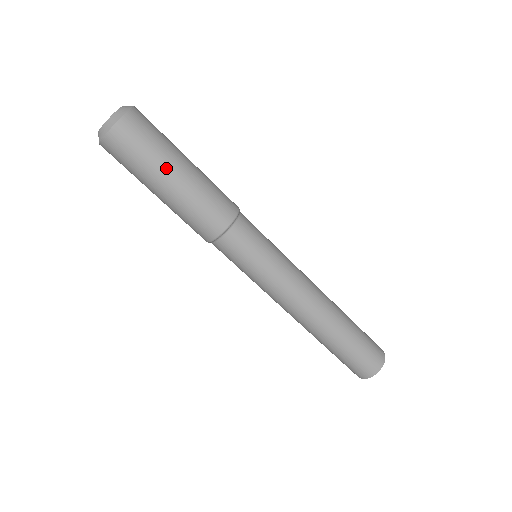
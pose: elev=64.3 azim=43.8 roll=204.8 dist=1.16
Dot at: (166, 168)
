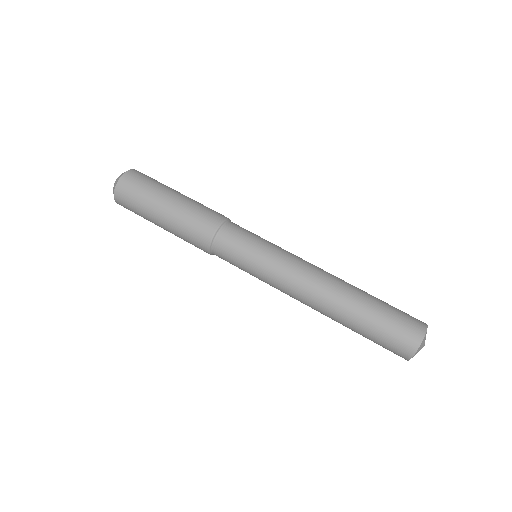
Dot at: (170, 189)
